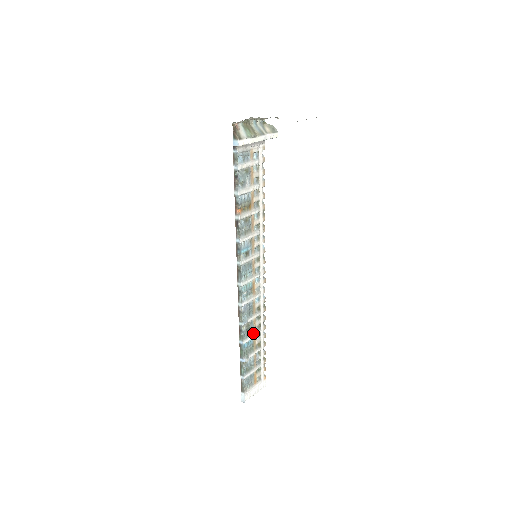
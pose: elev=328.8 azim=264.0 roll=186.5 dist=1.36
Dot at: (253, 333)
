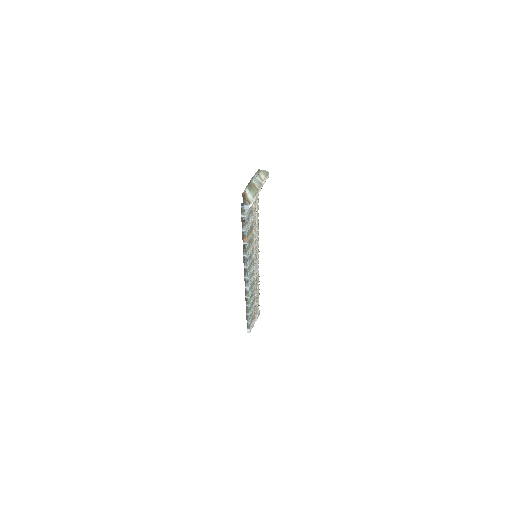
Dot at: occluded
